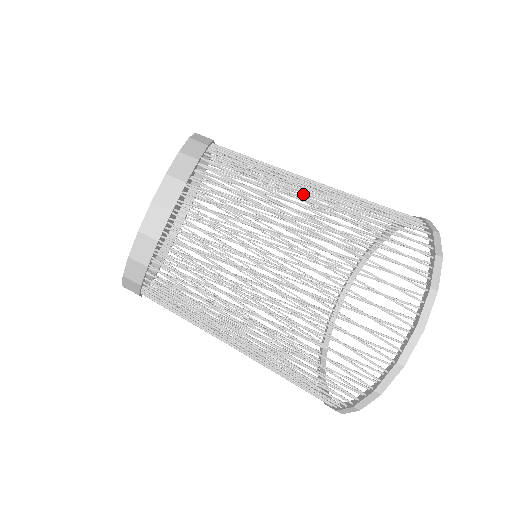
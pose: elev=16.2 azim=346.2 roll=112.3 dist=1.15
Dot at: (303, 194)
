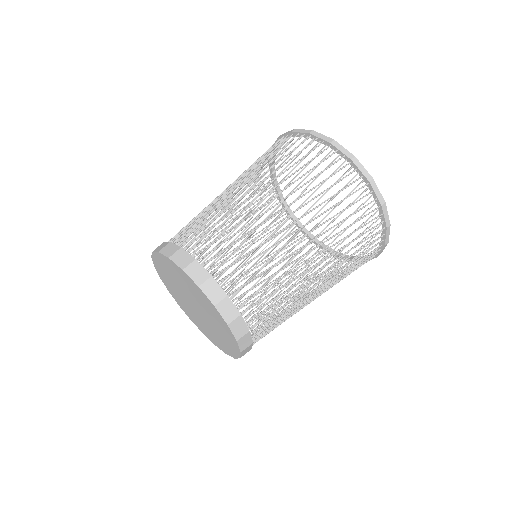
Dot at: occluded
